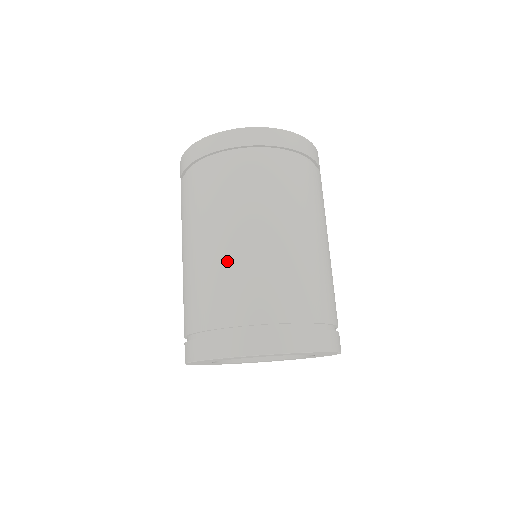
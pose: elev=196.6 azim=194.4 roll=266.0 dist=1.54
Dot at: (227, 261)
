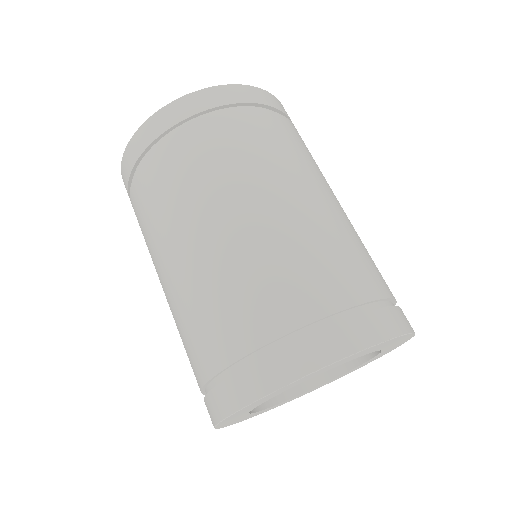
Dot at: (331, 223)
